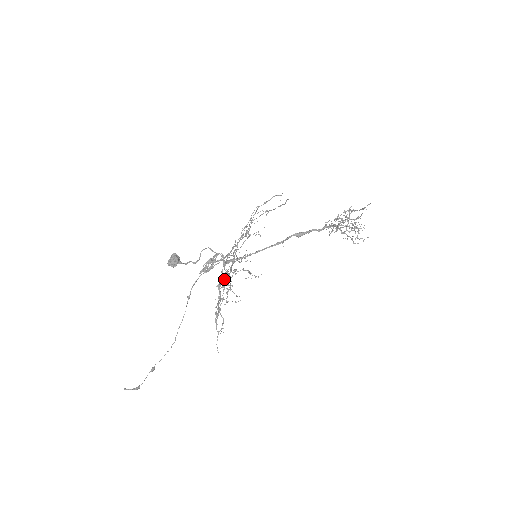
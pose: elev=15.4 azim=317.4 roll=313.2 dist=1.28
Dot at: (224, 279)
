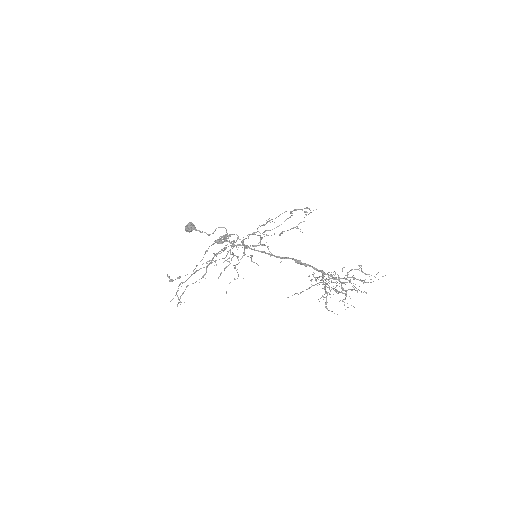
Dot at: (244, 249)
